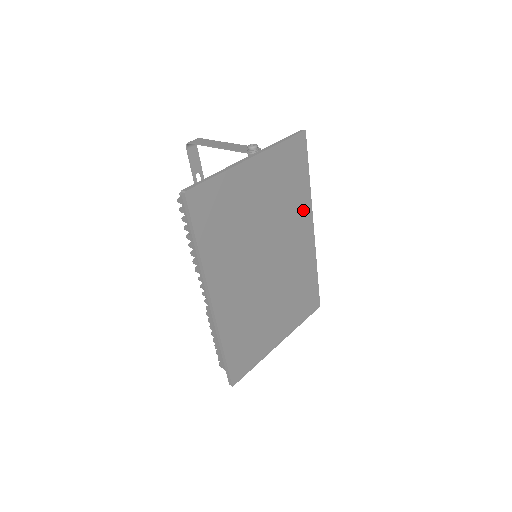
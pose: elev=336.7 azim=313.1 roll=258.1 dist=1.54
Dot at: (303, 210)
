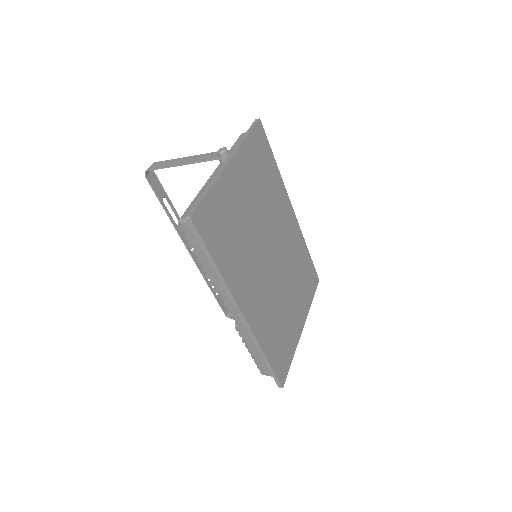
Dot at: (281, 196)
